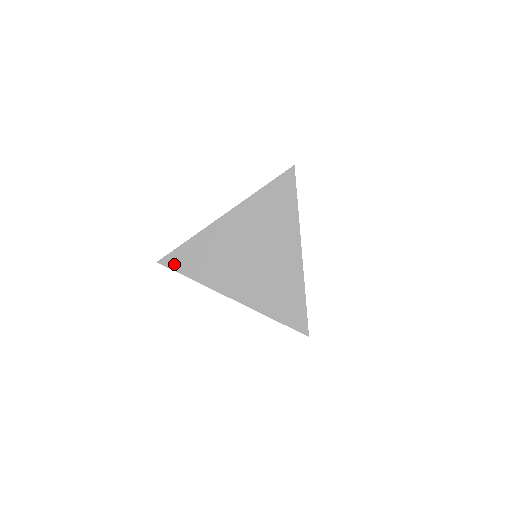
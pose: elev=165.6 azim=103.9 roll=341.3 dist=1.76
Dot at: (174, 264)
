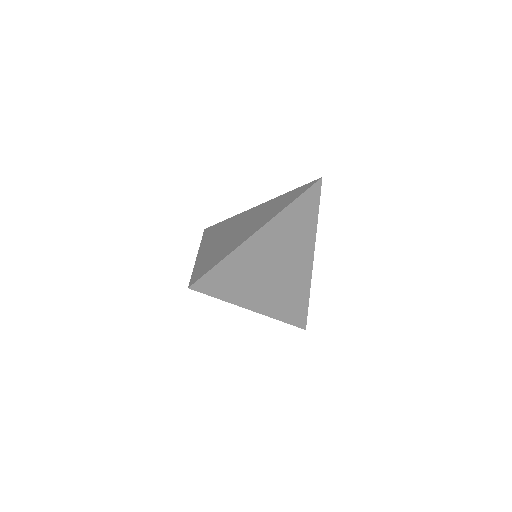
Dot at: (206, 287)
